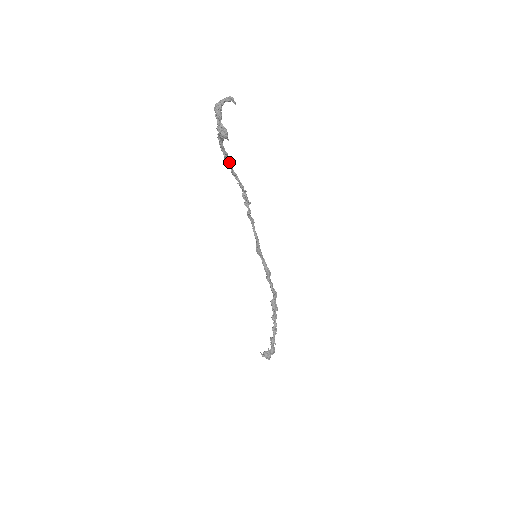
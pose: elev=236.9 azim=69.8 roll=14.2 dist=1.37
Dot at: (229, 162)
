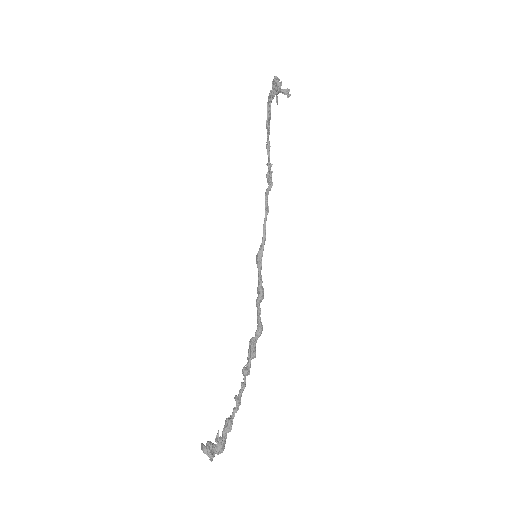
Dot at: (269, 126)
